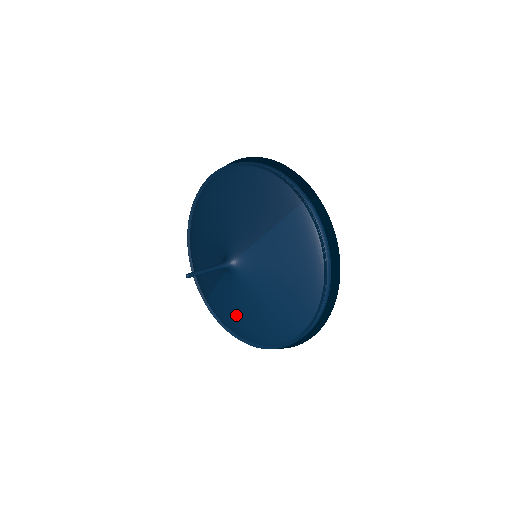
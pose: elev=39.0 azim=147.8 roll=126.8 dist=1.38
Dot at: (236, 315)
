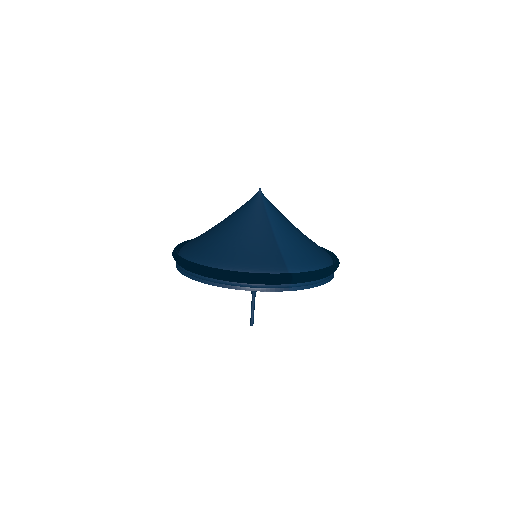
Dot at: occluded
